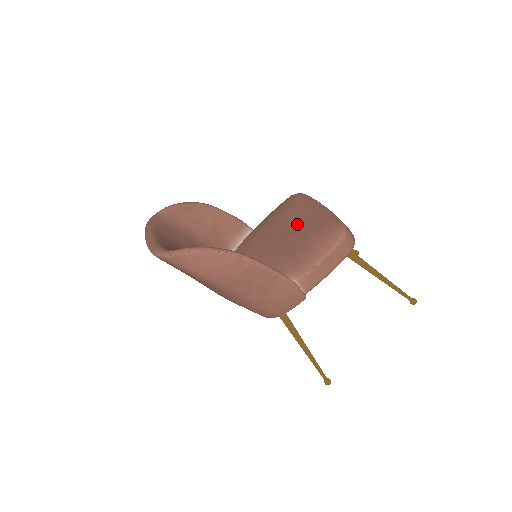
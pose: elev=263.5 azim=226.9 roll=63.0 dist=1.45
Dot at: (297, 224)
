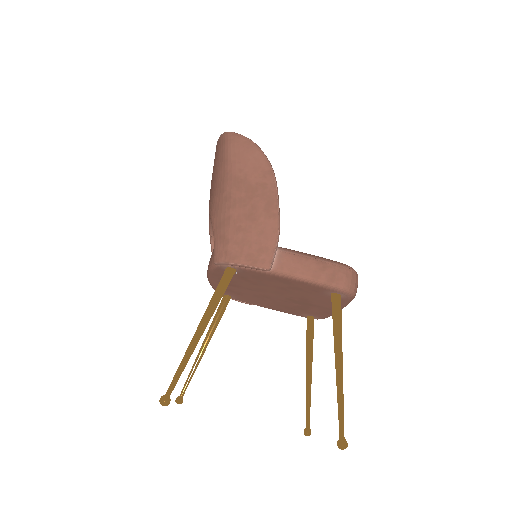
Dot at: occluded
